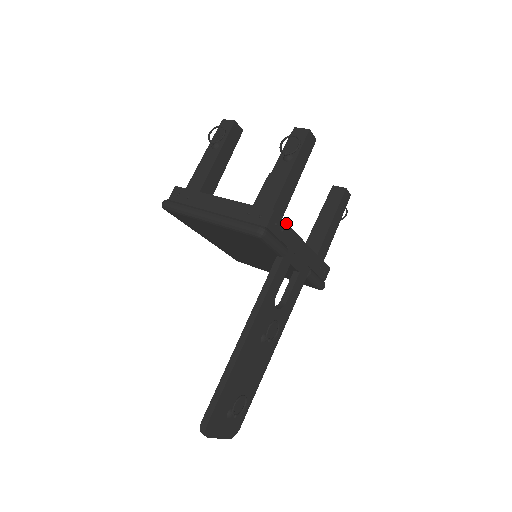
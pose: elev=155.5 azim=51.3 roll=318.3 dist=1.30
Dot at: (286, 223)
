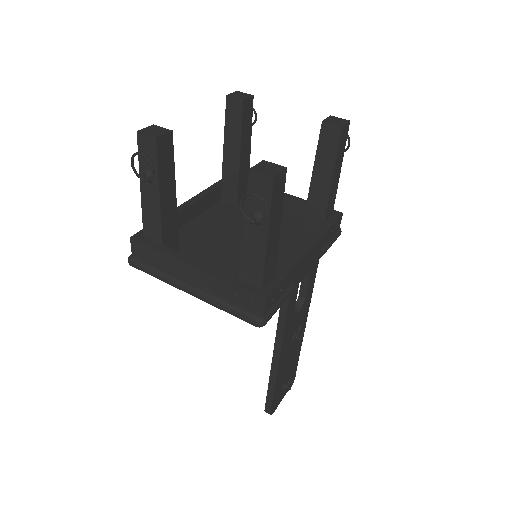
Dot at: (282, 280)
